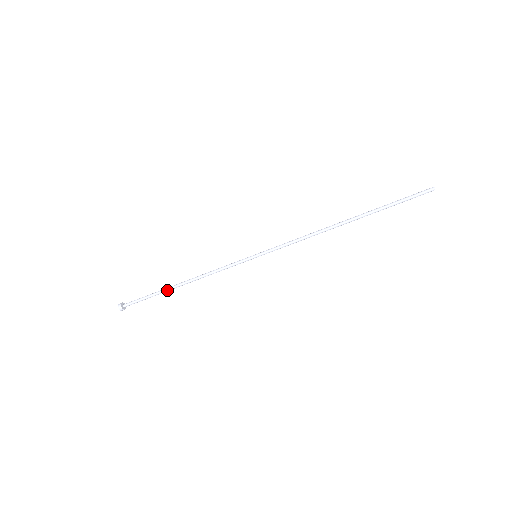
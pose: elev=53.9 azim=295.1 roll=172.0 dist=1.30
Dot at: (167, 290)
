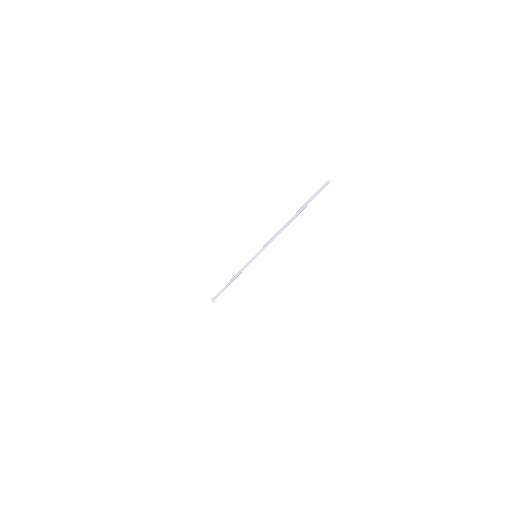
Dot at: occluded
